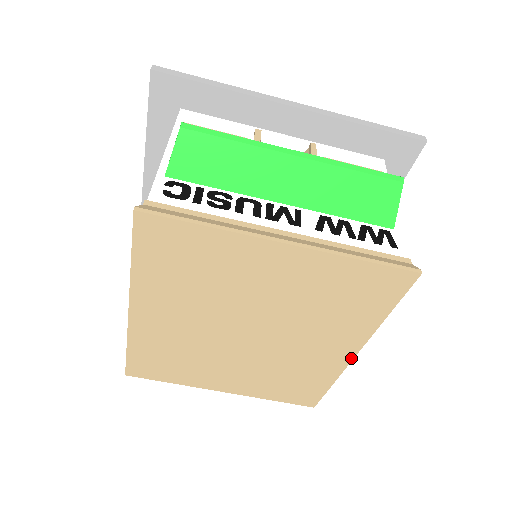
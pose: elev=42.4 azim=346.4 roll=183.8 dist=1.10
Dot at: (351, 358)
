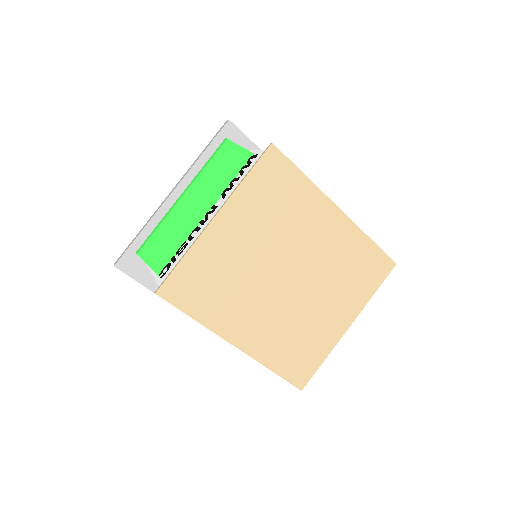
Dot at: (343, 214)
